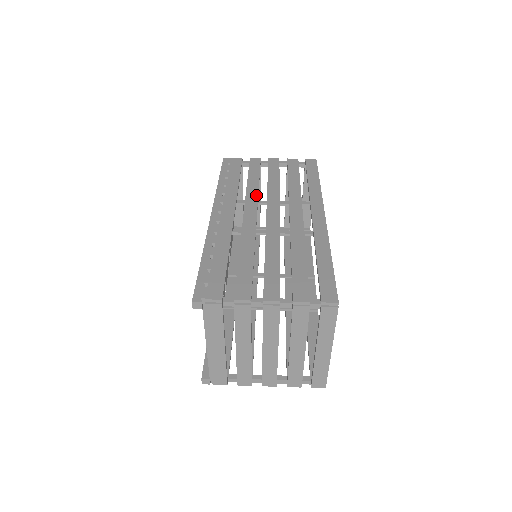
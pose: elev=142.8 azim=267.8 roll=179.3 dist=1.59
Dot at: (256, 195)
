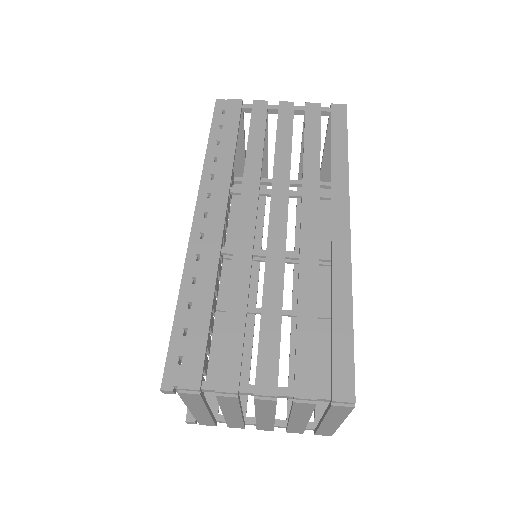
Dot at: (257, 180)
